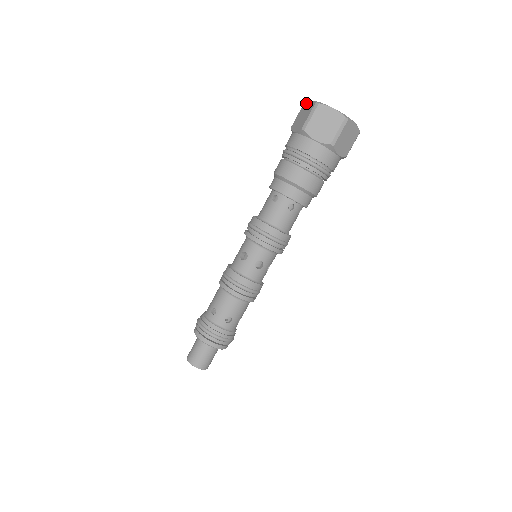
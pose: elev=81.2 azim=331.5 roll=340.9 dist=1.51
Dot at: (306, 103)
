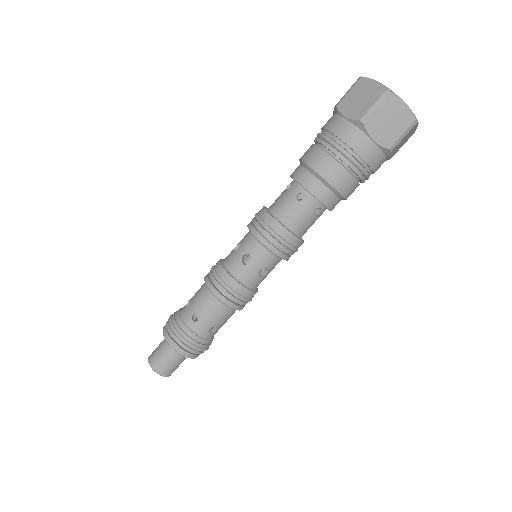
Dot at: (366, 80)
